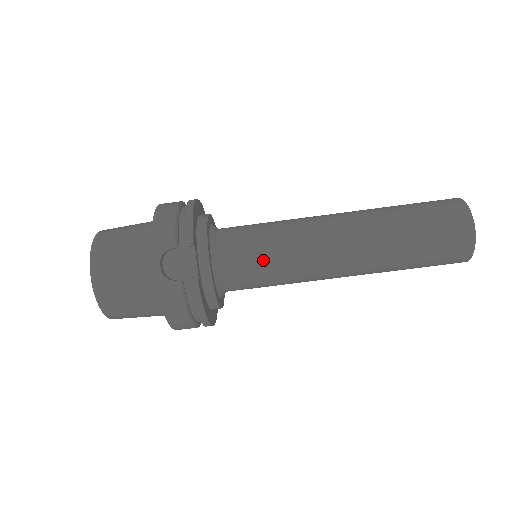
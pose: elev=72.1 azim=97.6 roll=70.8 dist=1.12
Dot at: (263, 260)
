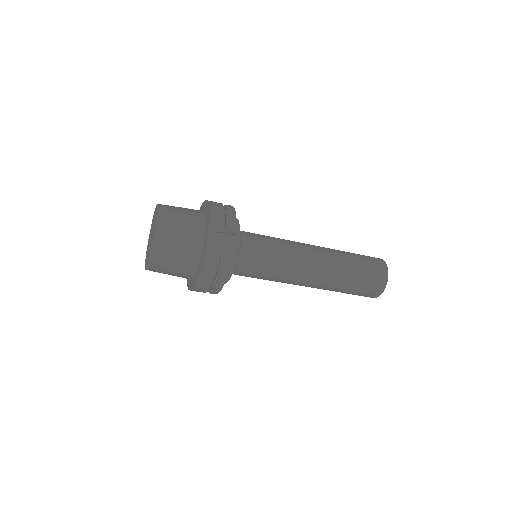
Dot at: (268, 259)
